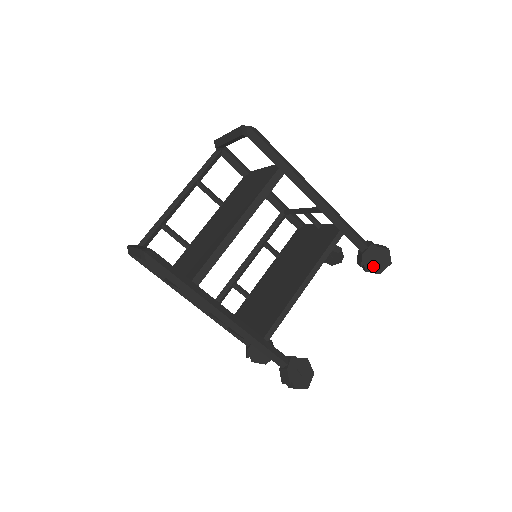
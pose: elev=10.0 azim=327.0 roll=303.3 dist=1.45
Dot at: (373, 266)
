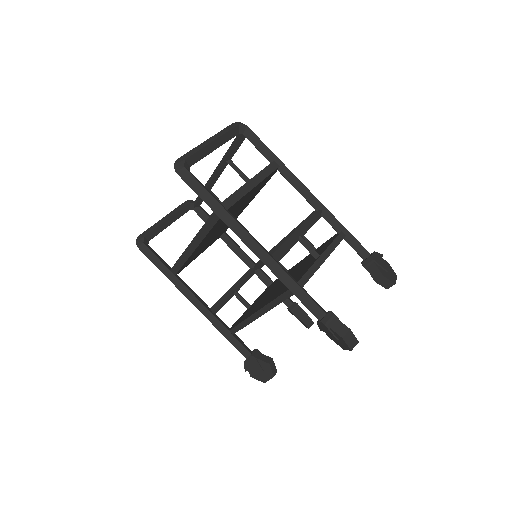
Dot at: (333, 338)
